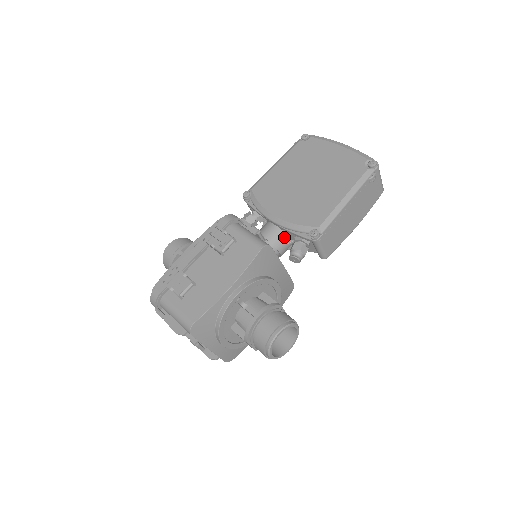
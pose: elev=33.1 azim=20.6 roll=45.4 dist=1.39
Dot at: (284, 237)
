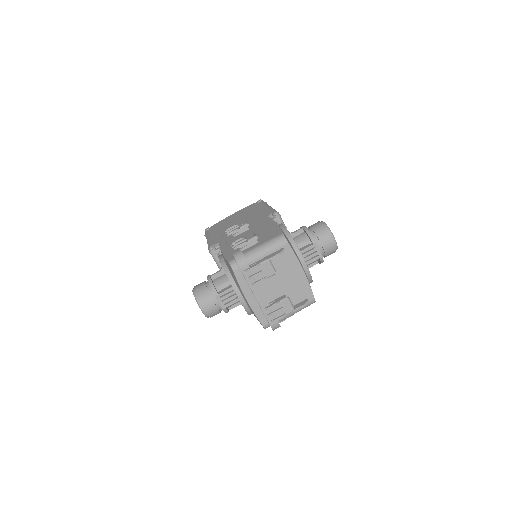
Dot at: occluded
